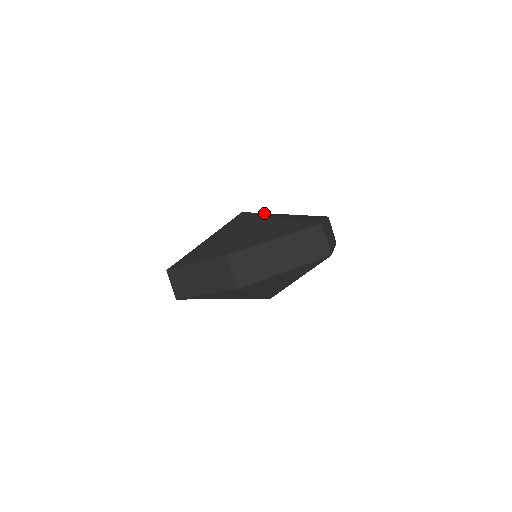
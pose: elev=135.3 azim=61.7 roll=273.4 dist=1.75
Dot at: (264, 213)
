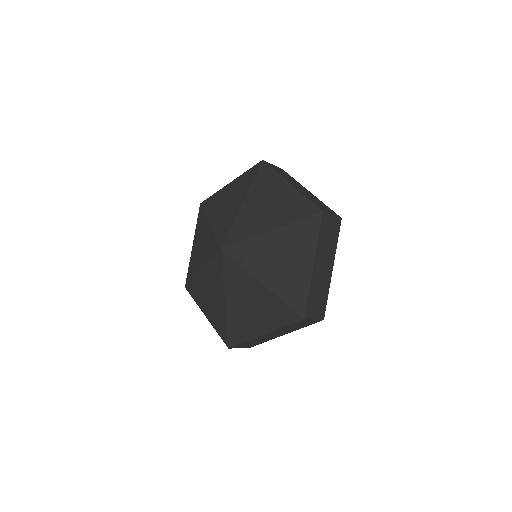
Dot at: (235, 228)
